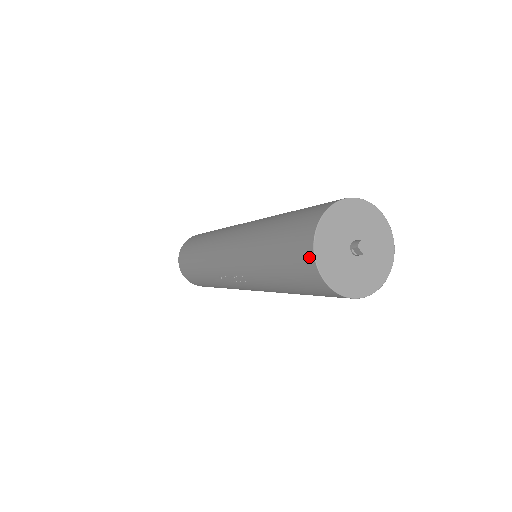
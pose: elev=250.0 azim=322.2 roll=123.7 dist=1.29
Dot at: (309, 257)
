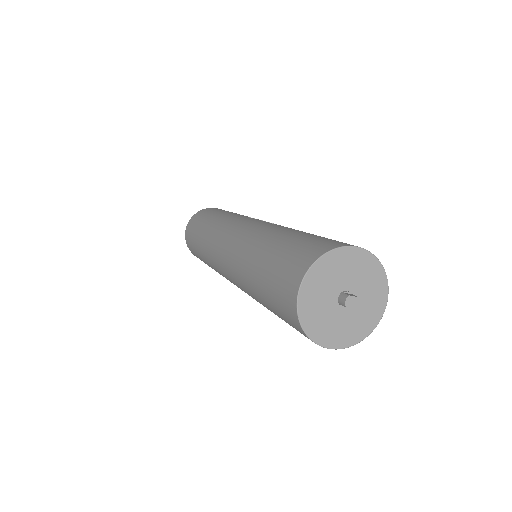
Dot at: occluded
